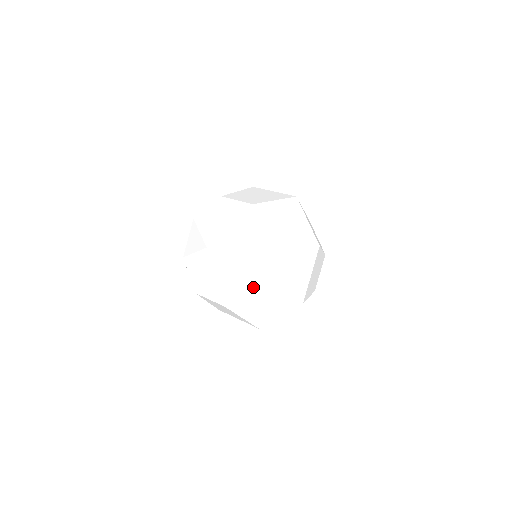
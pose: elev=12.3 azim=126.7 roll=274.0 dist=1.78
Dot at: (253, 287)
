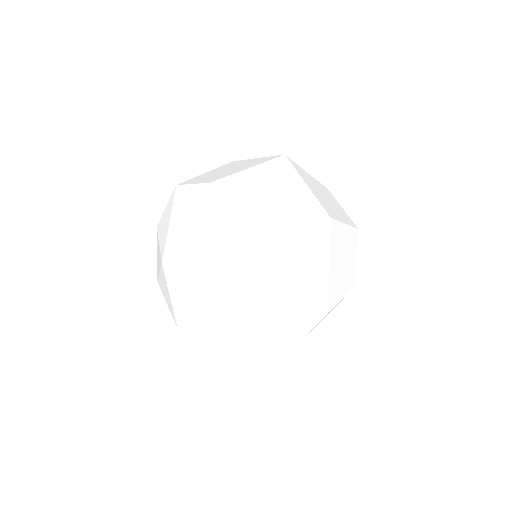
Dot at: (235, 307)
